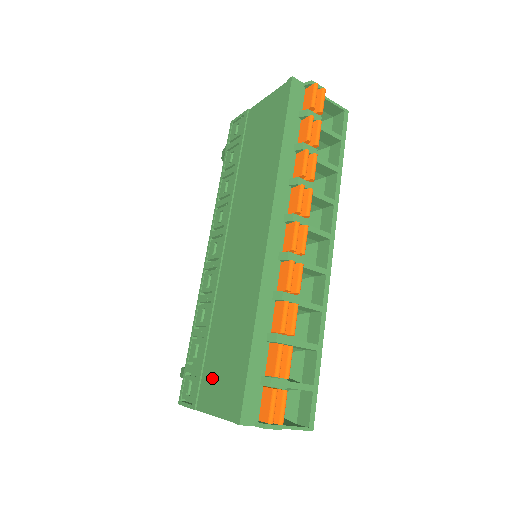
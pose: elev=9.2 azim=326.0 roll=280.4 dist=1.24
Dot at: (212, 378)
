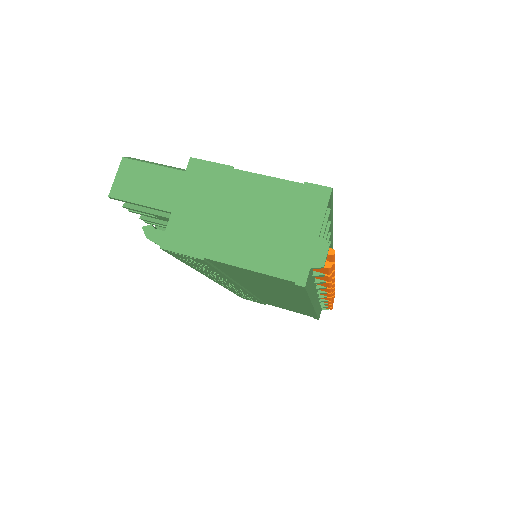
Dot at: occluded
